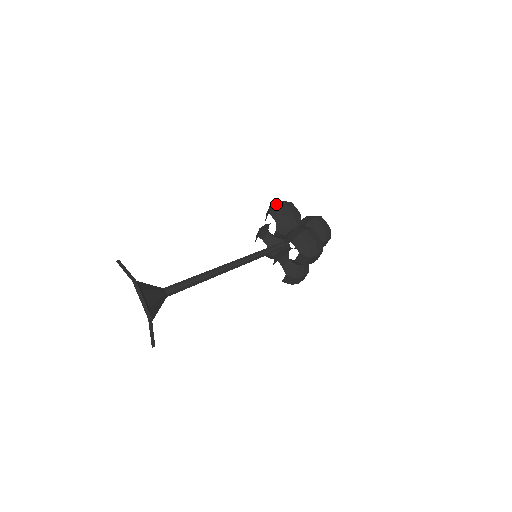
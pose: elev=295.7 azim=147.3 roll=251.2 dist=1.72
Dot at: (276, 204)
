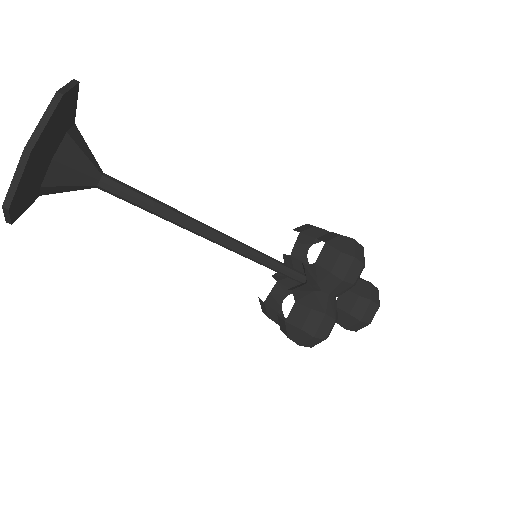
Dot at: (347, 244)
